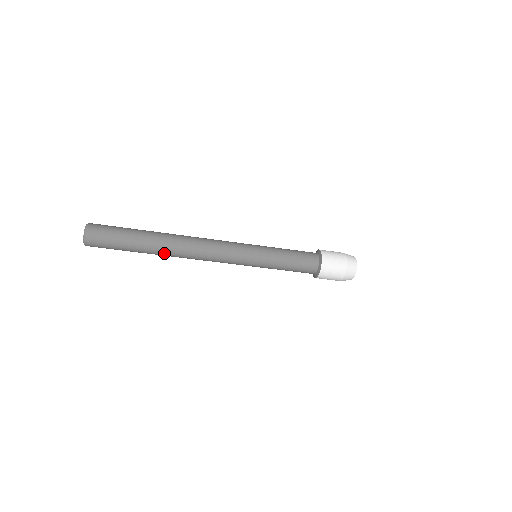
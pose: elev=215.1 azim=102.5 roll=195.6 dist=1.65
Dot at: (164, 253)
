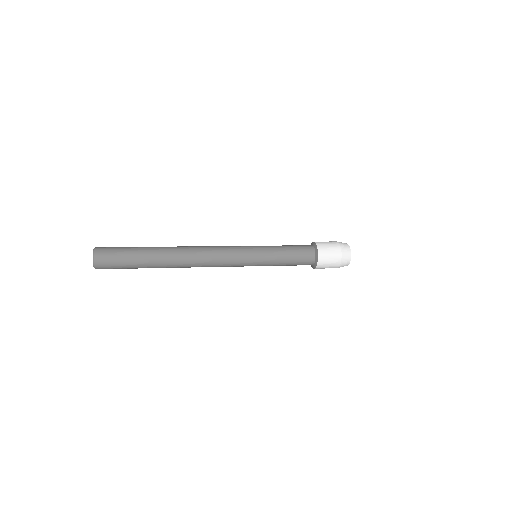
Dot at: (170, 267)
